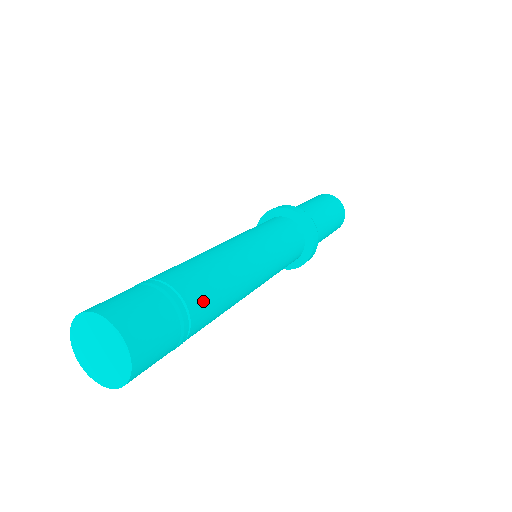
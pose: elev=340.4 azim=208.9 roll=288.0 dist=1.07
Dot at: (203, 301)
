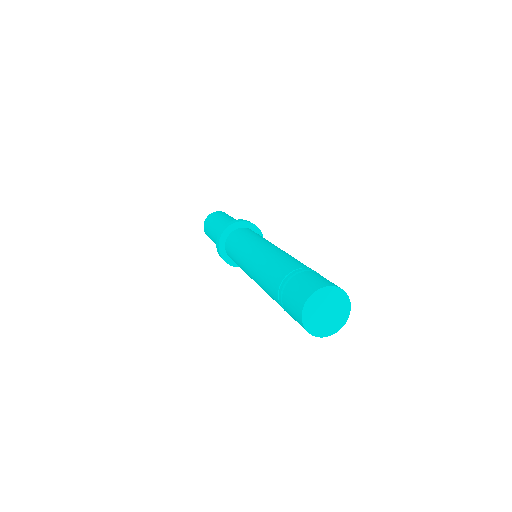
Dot at: (305, 265)
